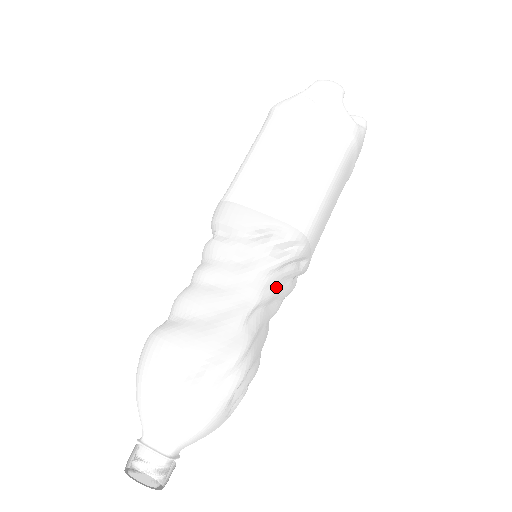
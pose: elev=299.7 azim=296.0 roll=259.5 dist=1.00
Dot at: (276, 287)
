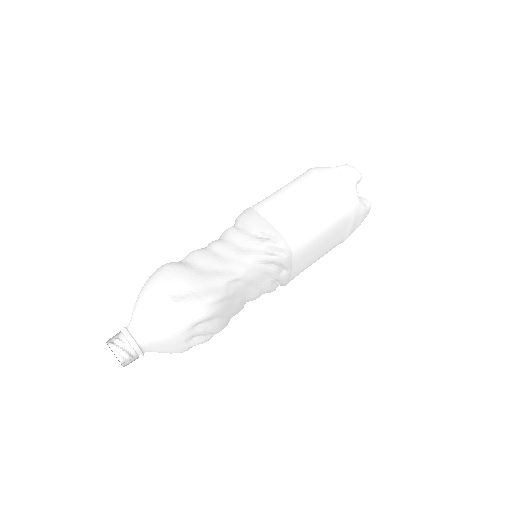
Dot at: (258, 275)
